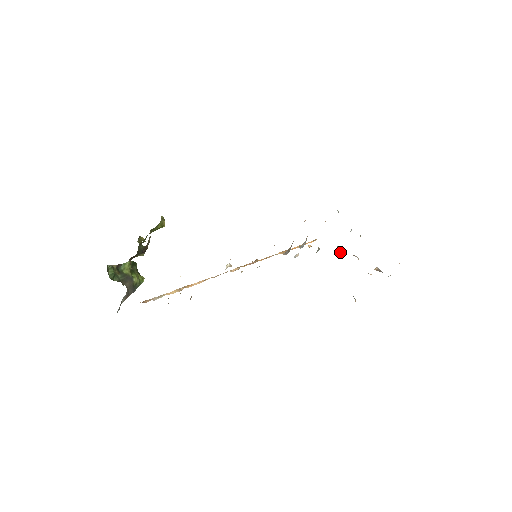
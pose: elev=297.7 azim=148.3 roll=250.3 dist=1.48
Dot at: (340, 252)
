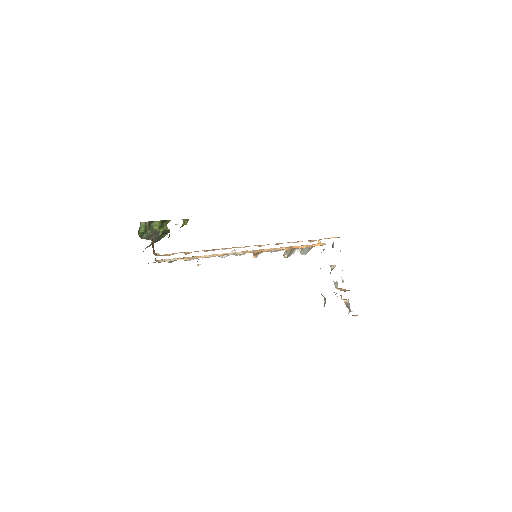
Dot at: occluded
